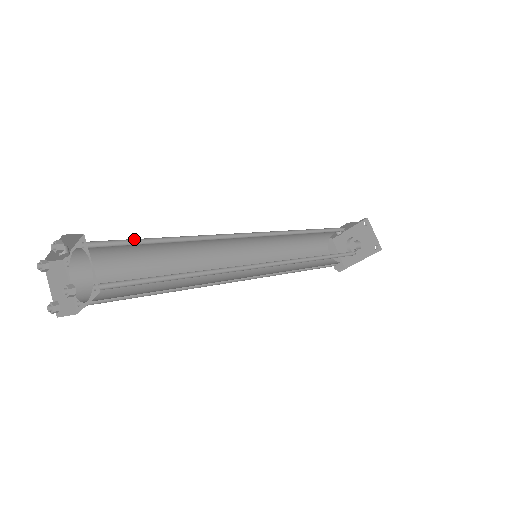
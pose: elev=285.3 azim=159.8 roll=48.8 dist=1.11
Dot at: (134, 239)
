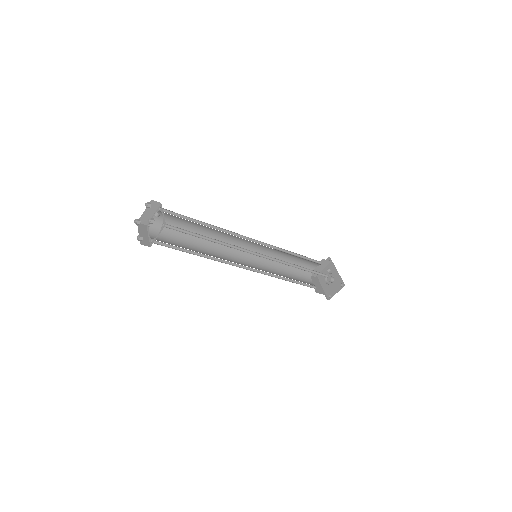
Dot at: occluded
